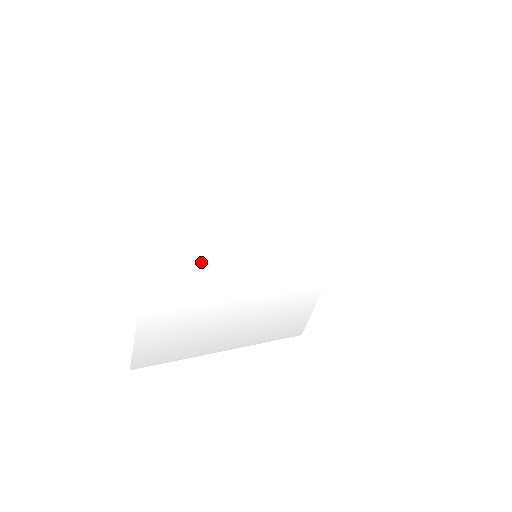
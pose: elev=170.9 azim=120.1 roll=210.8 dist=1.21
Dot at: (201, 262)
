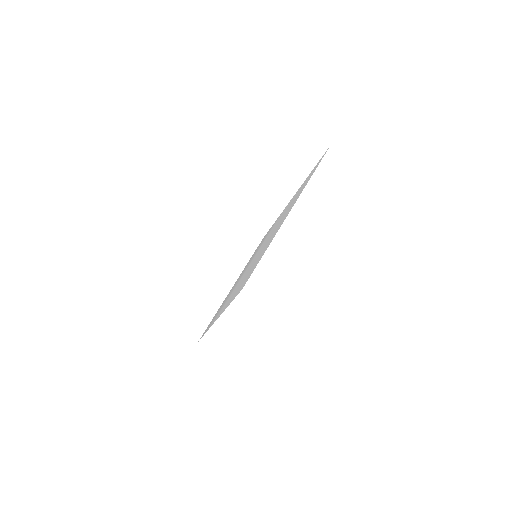
Dot at: occluded
